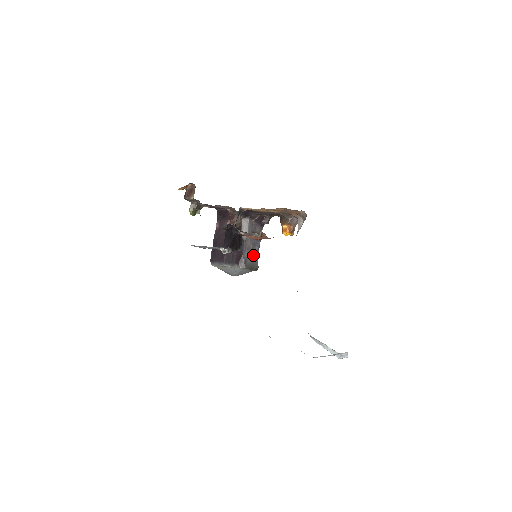
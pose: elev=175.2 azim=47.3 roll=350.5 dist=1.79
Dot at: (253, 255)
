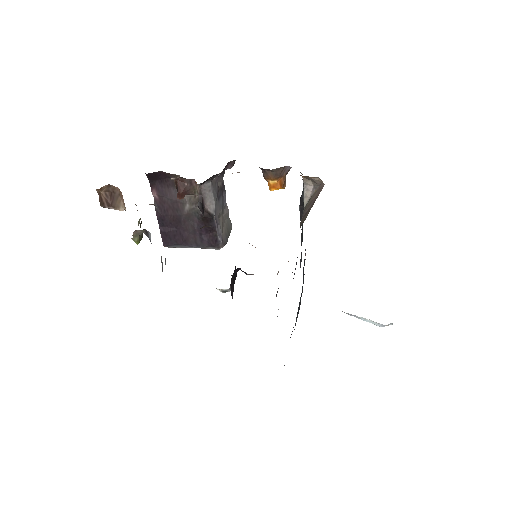
Dot at: (223, 217)
